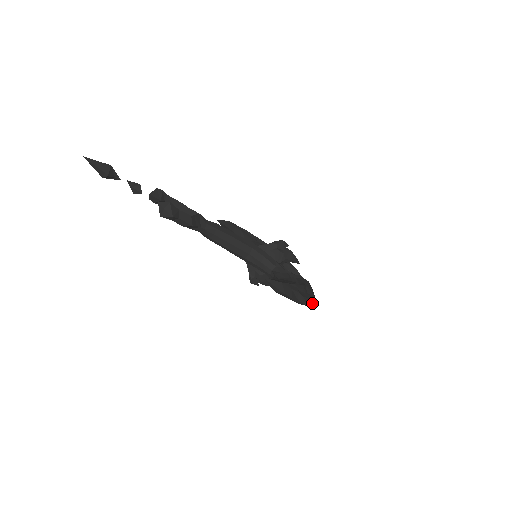
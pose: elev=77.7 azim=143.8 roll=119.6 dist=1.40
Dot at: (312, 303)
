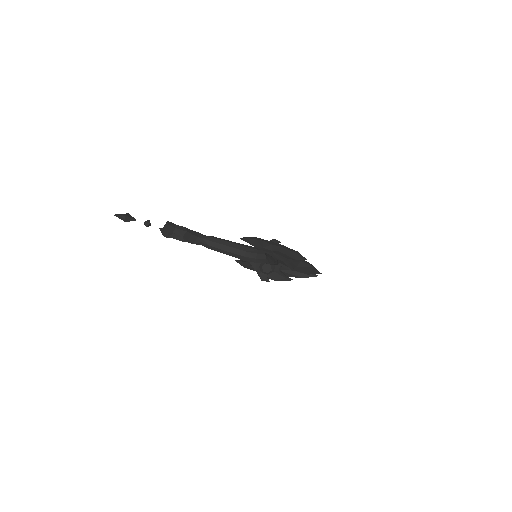
Dot at: (292, 250)
